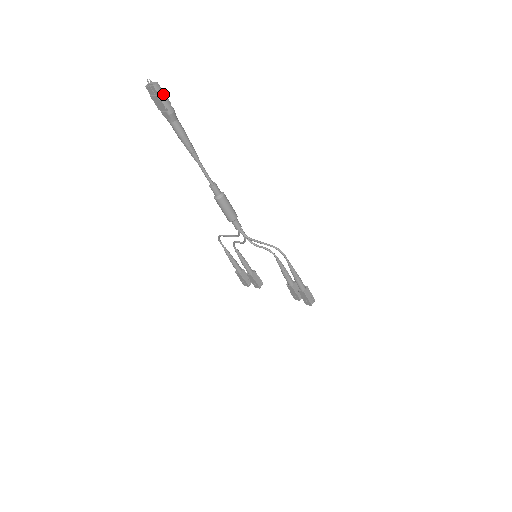
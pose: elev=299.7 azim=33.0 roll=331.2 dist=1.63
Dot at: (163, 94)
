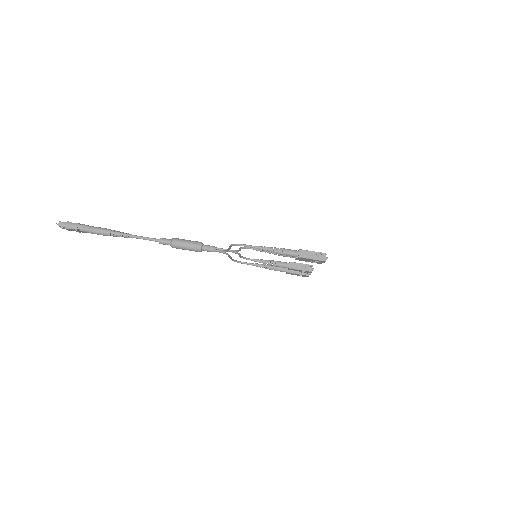
Dot at: (68, 224)
